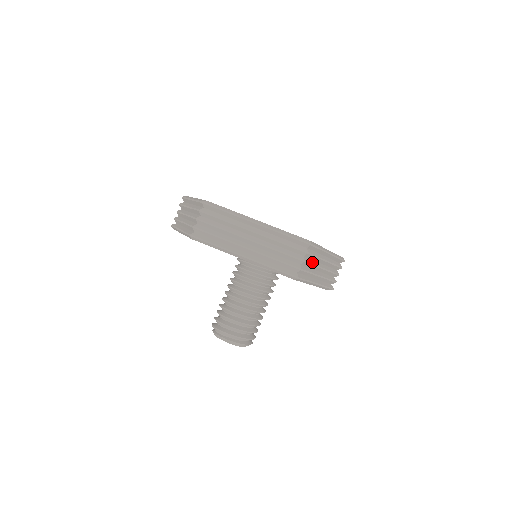
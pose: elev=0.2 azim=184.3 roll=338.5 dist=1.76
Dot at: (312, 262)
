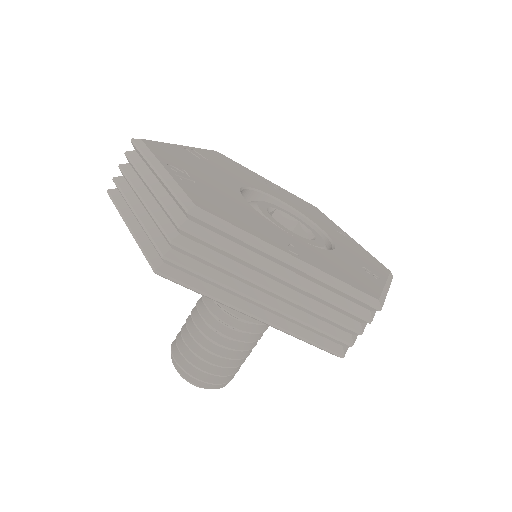
Dot at: occluded
